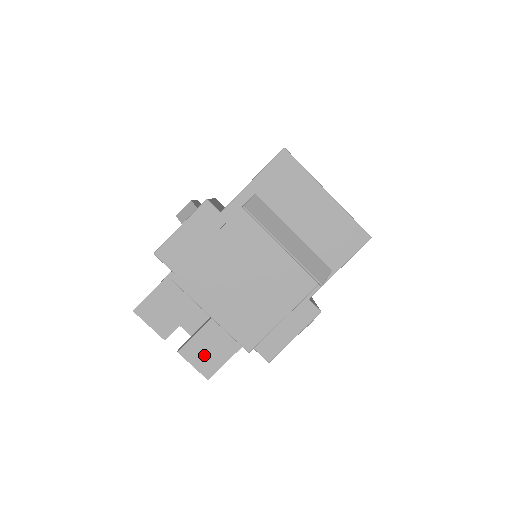
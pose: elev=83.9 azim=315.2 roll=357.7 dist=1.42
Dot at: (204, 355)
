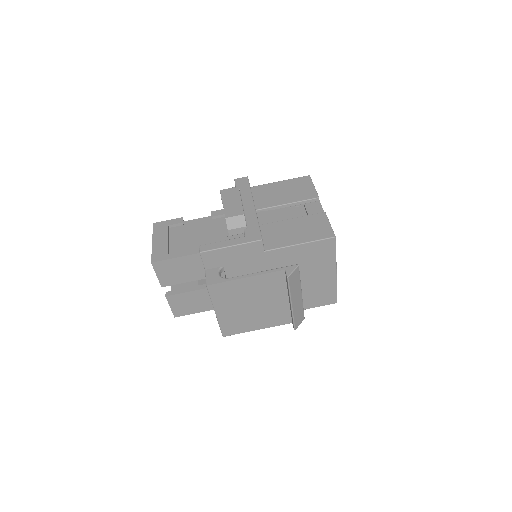
Dot at: (183, 305)
